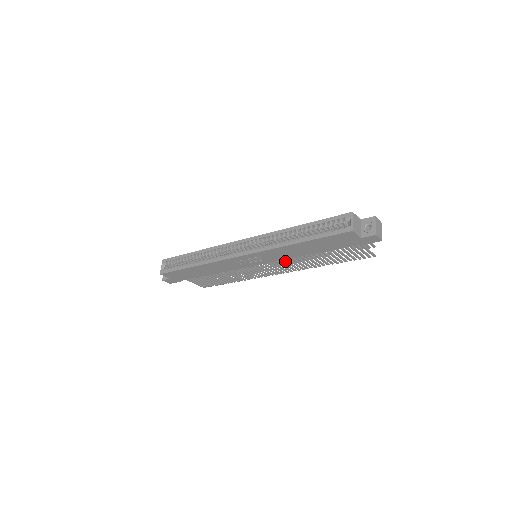
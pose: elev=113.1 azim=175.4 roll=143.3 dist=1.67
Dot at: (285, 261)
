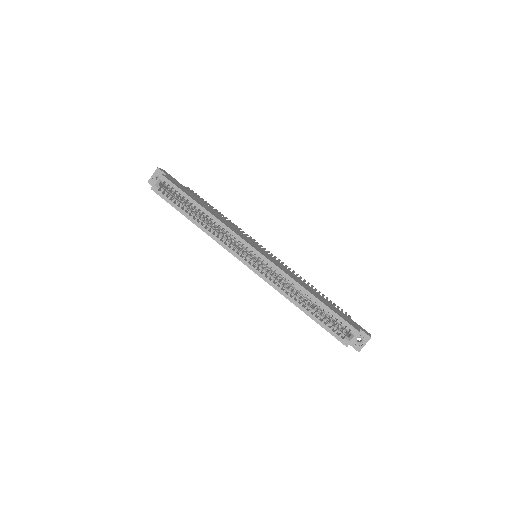
Dot at: occluded
